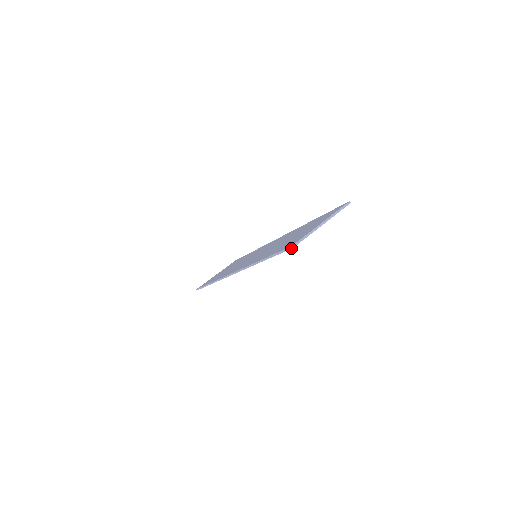
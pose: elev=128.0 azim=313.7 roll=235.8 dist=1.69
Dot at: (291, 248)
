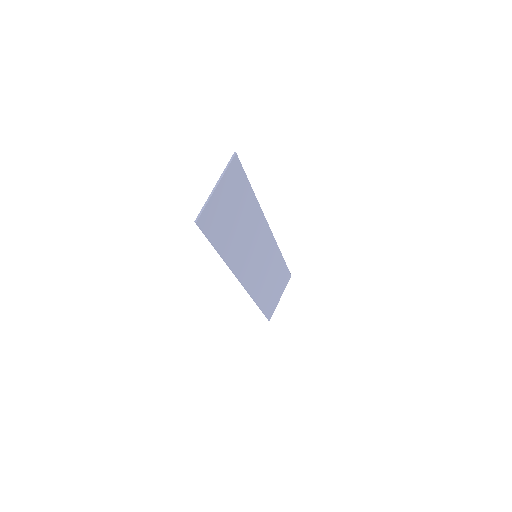
Dot at: (196, 224)
